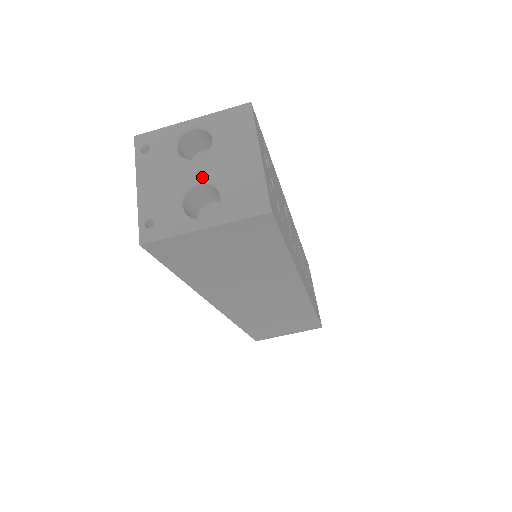
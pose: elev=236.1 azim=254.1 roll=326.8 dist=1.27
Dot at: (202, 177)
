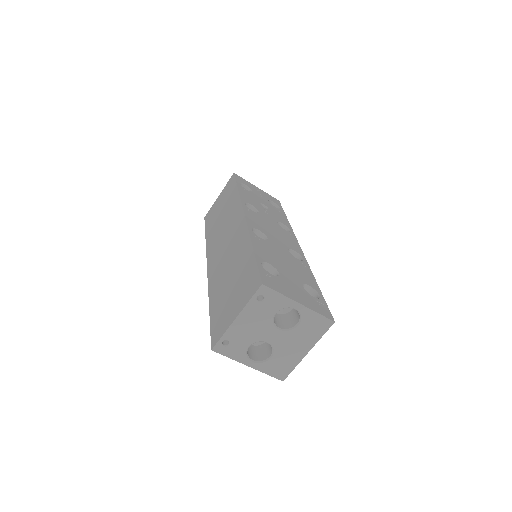
Dot at: (272, 342)
